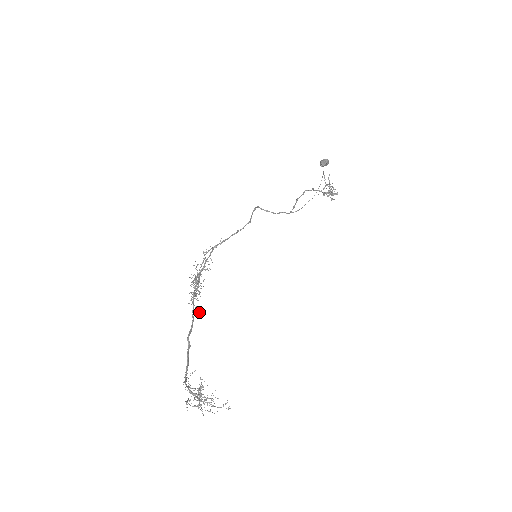
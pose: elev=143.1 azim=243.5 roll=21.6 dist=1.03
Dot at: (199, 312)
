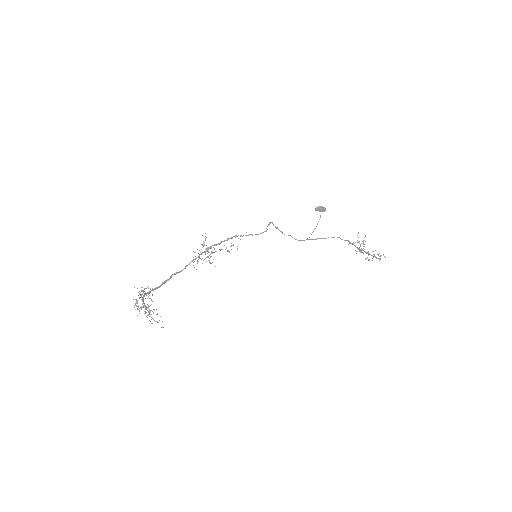
Dot at: (196, 269)
